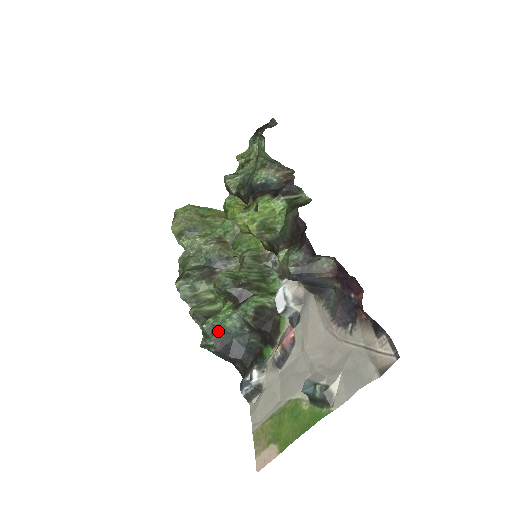
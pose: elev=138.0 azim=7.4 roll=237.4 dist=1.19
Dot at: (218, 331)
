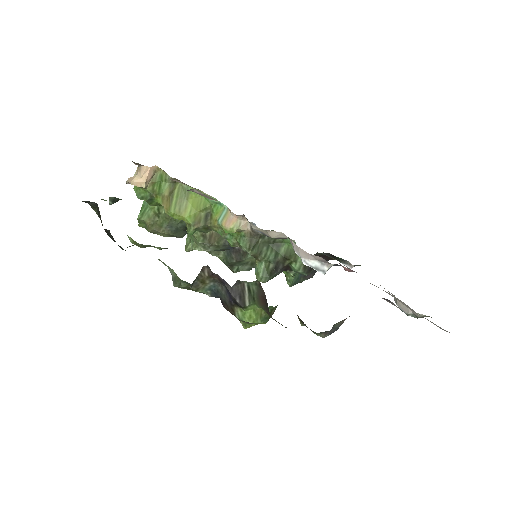
Dot at: (299, 278)
